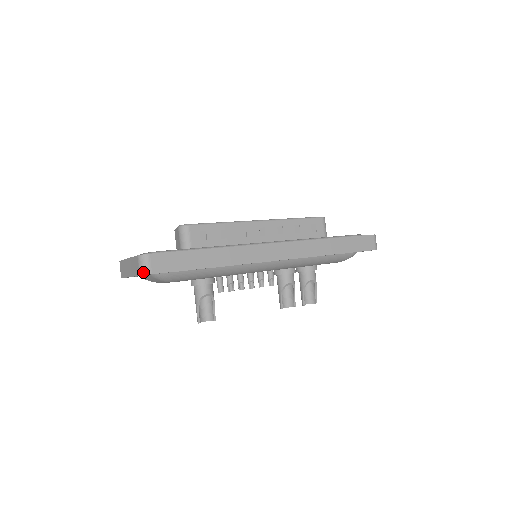
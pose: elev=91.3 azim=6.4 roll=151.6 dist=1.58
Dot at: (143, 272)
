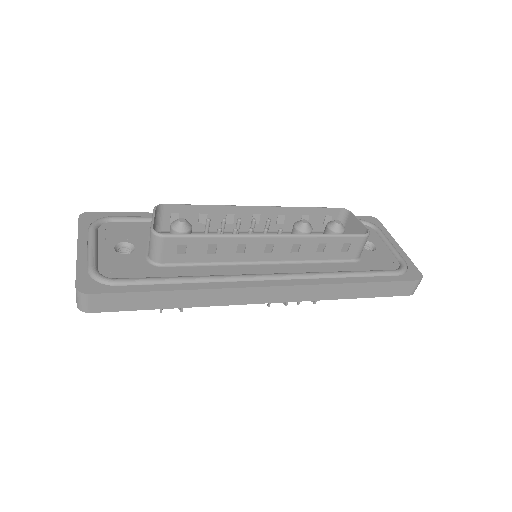
Dot at: (79, 307)
